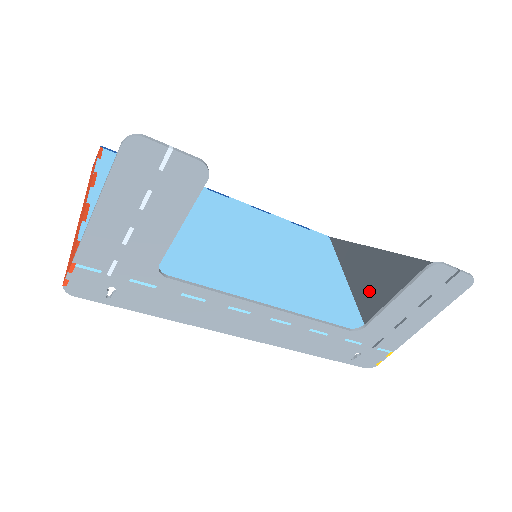
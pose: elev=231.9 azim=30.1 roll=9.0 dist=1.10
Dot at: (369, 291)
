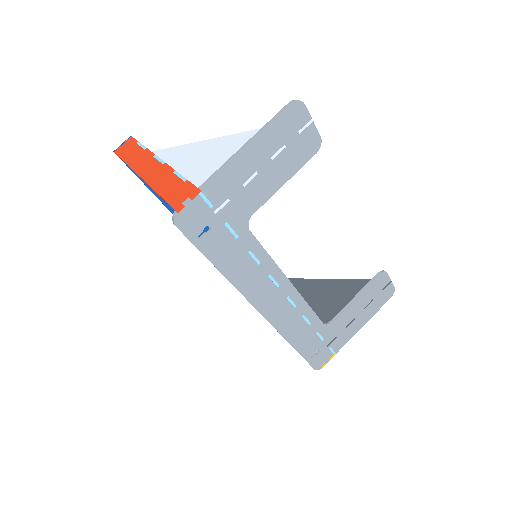
Dot at: (313, 308)
